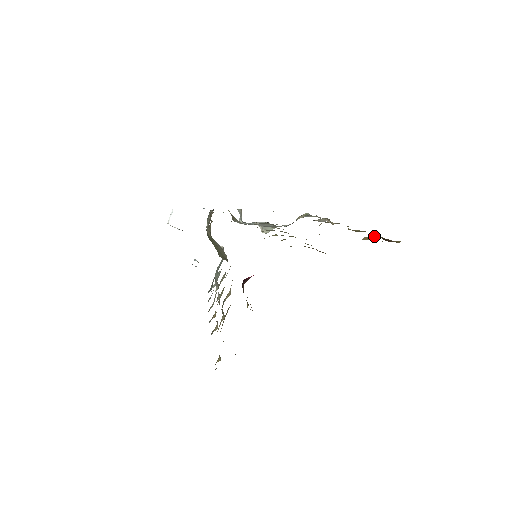
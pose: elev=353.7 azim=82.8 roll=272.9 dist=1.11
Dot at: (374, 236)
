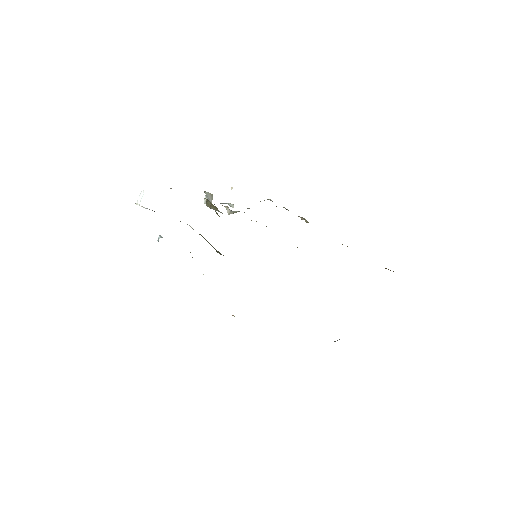
Dot at: occluded
